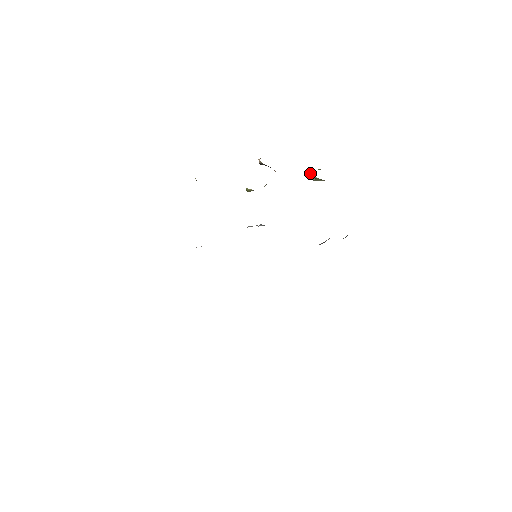
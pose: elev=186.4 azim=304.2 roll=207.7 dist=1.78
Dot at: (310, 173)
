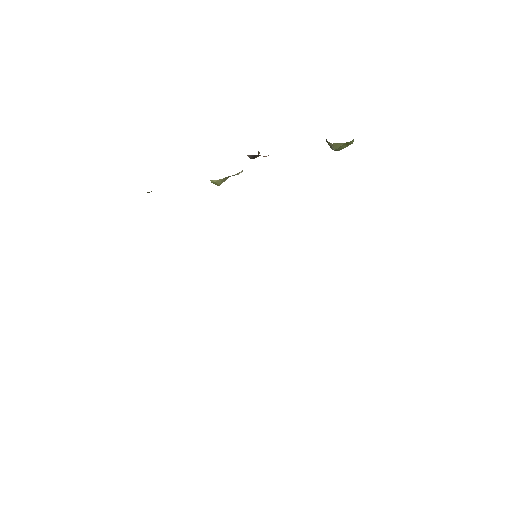
Dot at: (328, 144)
